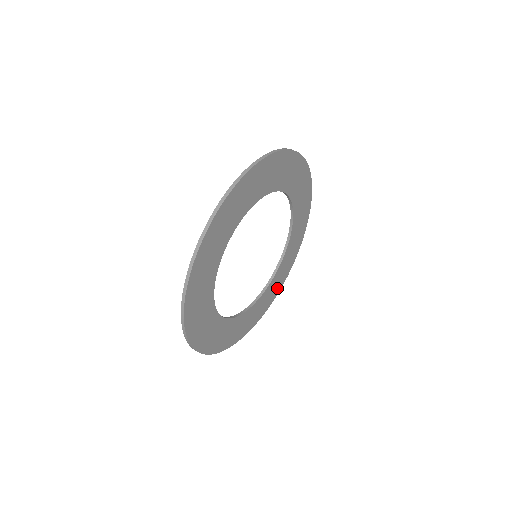
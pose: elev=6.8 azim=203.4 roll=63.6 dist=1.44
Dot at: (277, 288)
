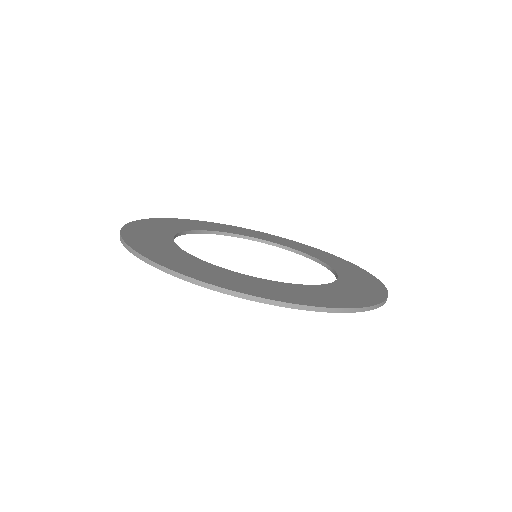
Dot at: (373, 288)
